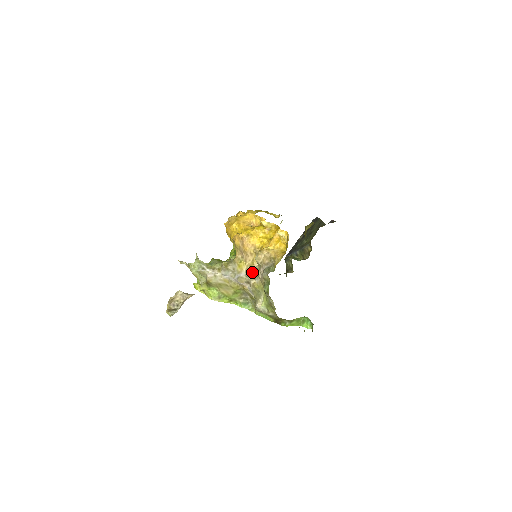
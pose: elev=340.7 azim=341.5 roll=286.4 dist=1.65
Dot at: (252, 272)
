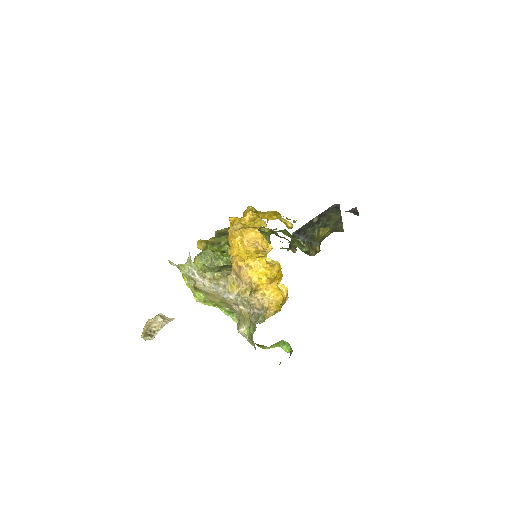
Dot at: (243, 299)
